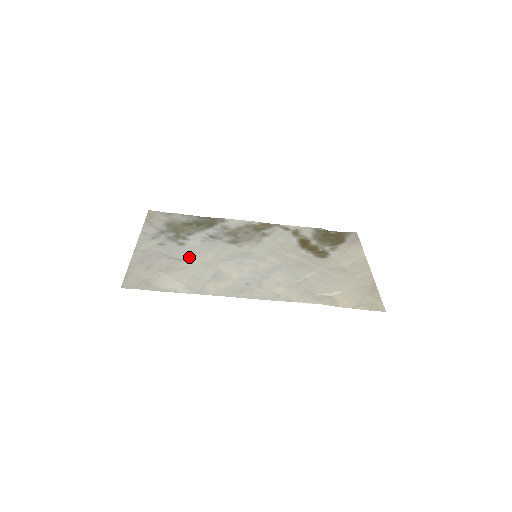
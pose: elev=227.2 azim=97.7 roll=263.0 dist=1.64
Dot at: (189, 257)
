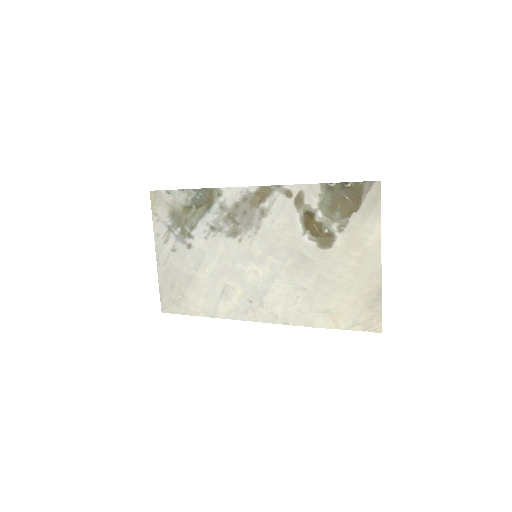
Dot at: (199, 267)
